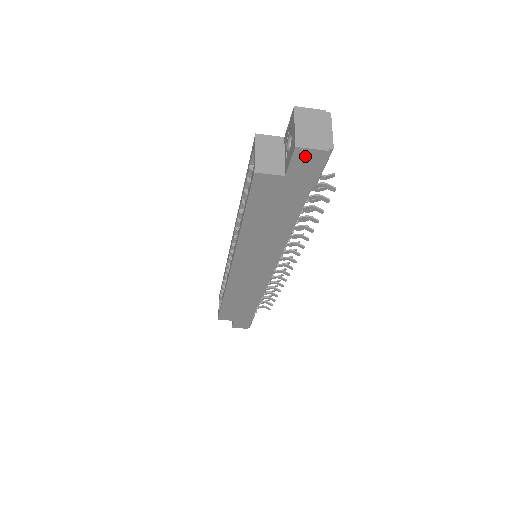
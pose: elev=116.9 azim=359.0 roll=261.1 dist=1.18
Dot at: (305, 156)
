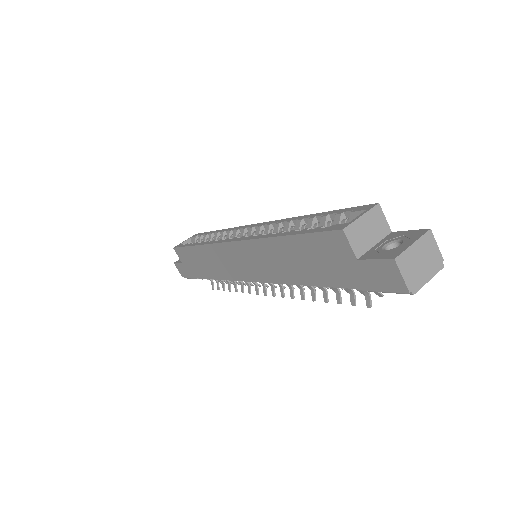
Dot at: (390, 271)
